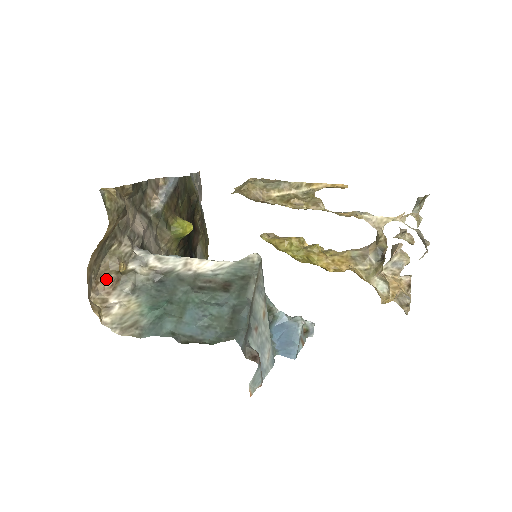
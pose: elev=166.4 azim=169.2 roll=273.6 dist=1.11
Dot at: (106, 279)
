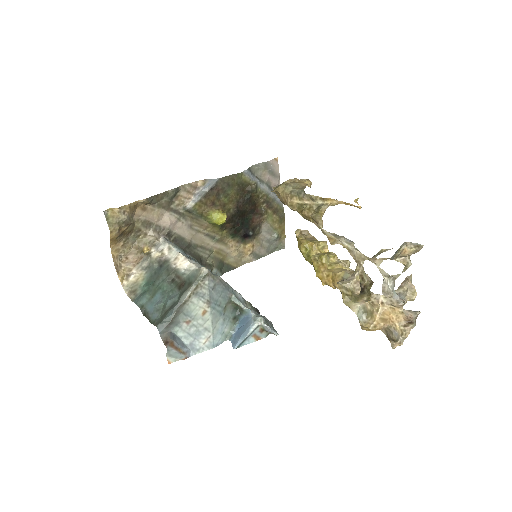
Dot at: (133, 256)
